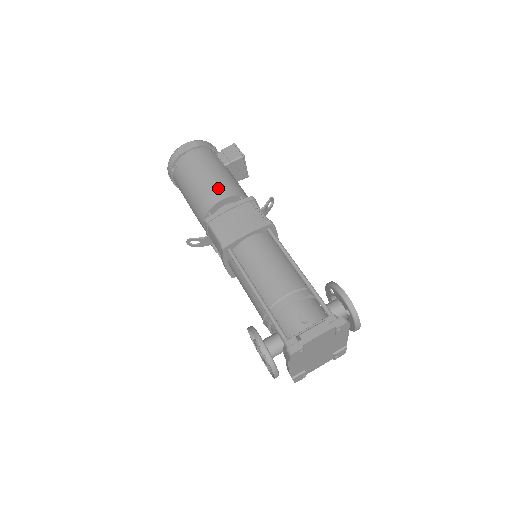
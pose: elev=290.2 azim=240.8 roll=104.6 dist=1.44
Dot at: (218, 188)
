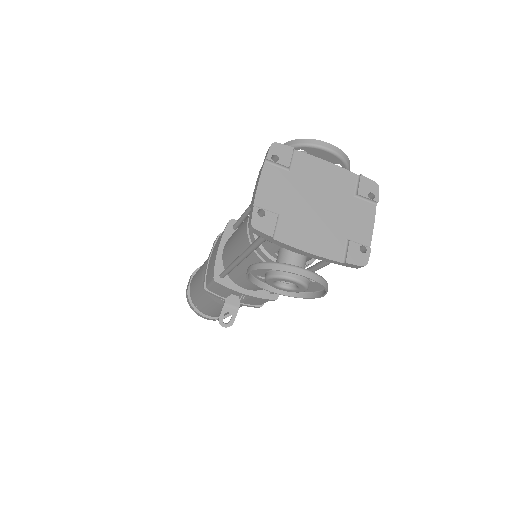
Dot at: (203, 267)
